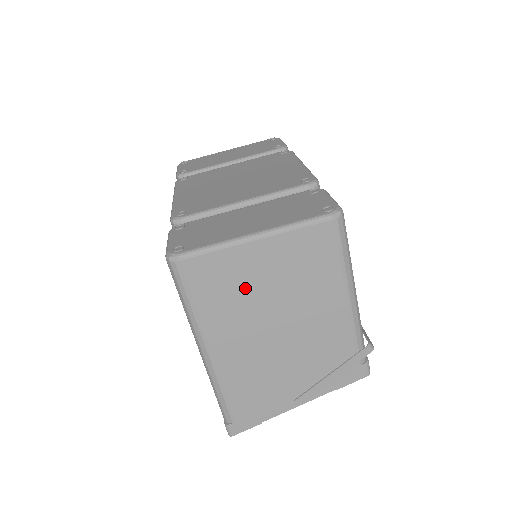
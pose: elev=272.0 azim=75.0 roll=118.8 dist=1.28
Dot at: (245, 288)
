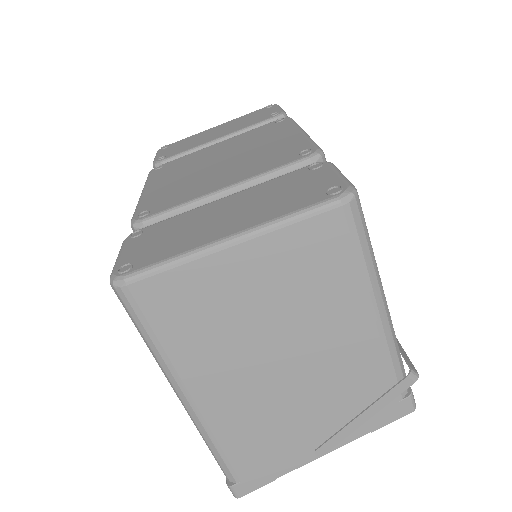
Dot at: (226, 314)
